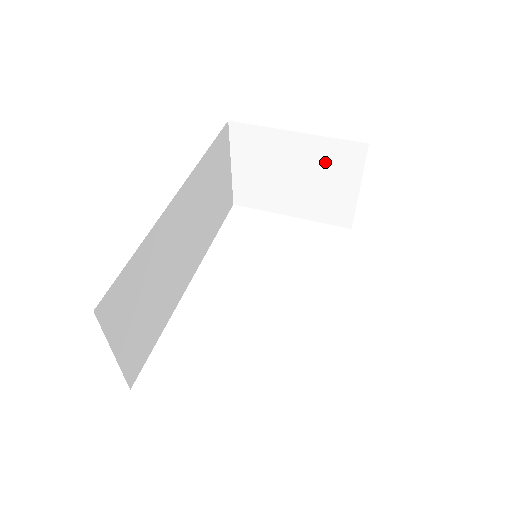
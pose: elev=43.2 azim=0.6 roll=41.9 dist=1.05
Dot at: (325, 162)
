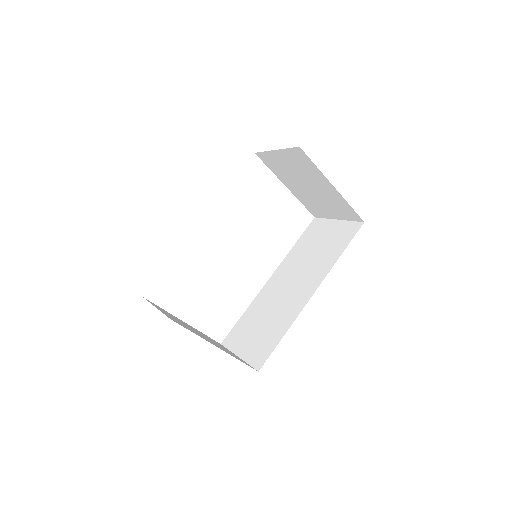
Dot at: (334, 202)
